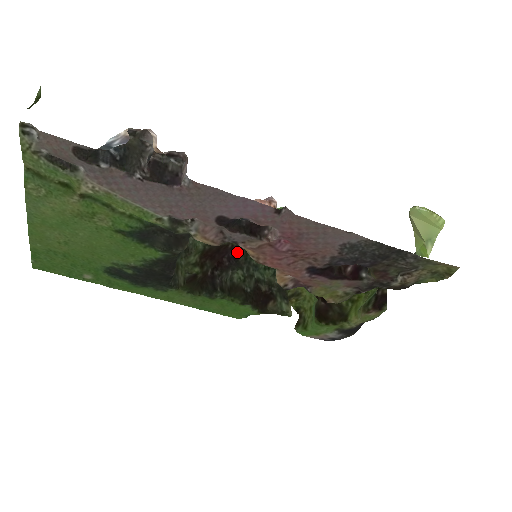
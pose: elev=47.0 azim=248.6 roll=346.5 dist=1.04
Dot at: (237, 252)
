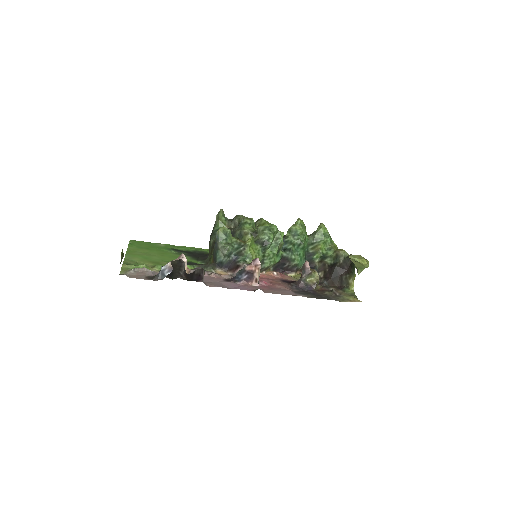
Dot at: occluded
